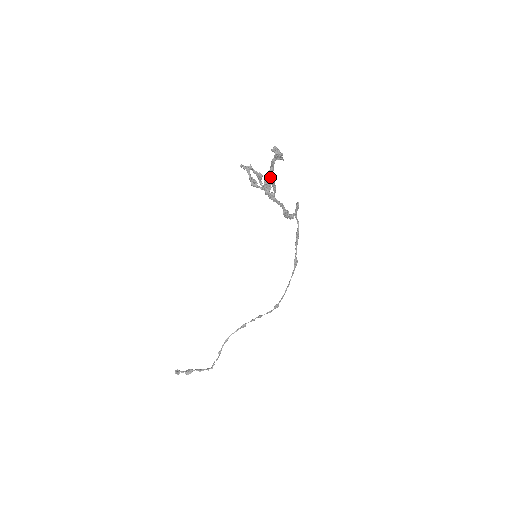
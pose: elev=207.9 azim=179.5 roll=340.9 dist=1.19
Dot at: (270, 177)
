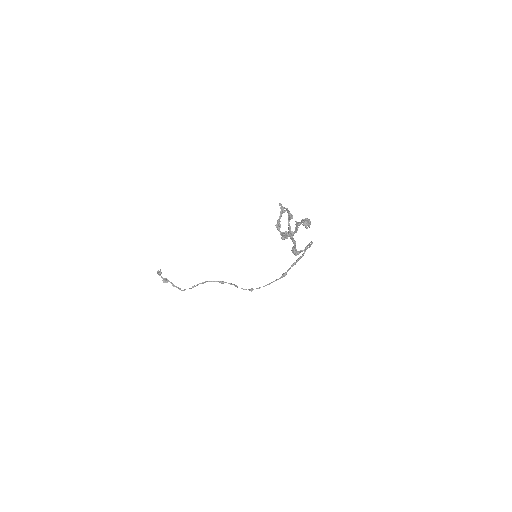
Dot at: occluded
